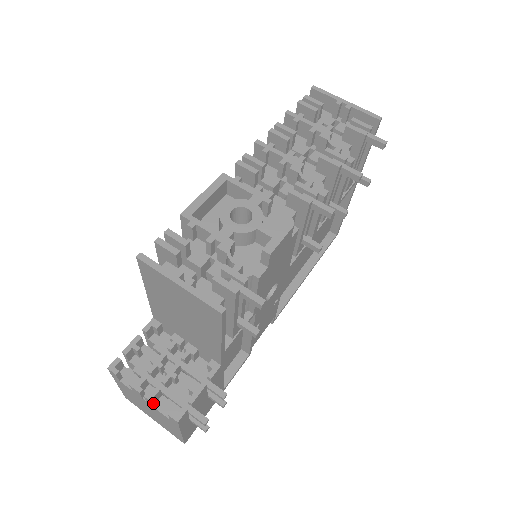
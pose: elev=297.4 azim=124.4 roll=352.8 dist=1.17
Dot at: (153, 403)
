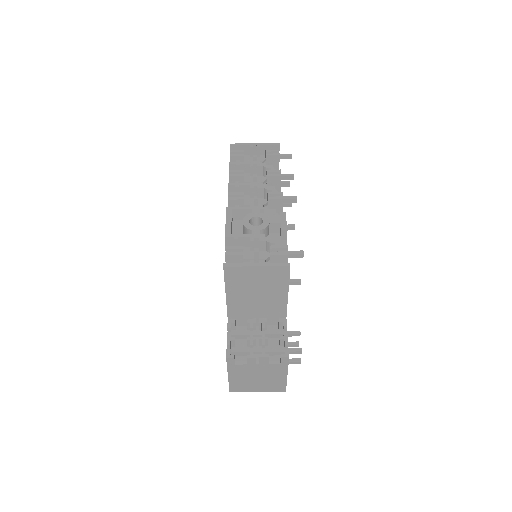
Dot at: (268, 357)
